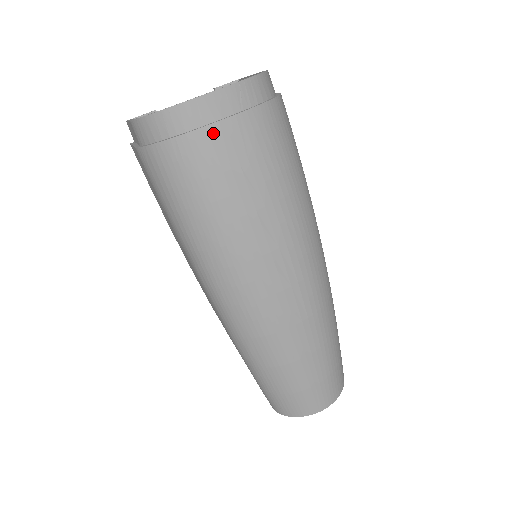
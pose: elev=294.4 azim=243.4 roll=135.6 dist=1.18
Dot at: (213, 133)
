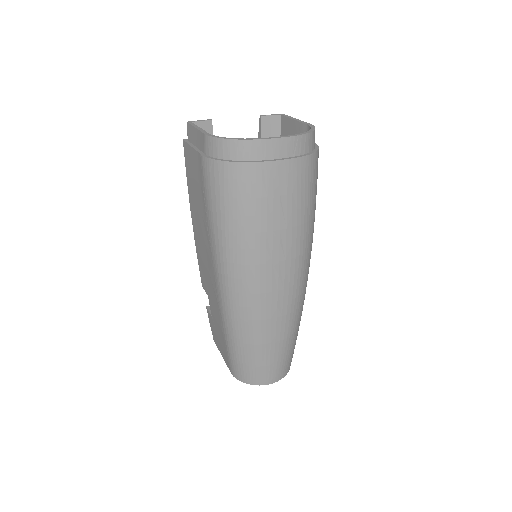
Dot at: (270, 168)
